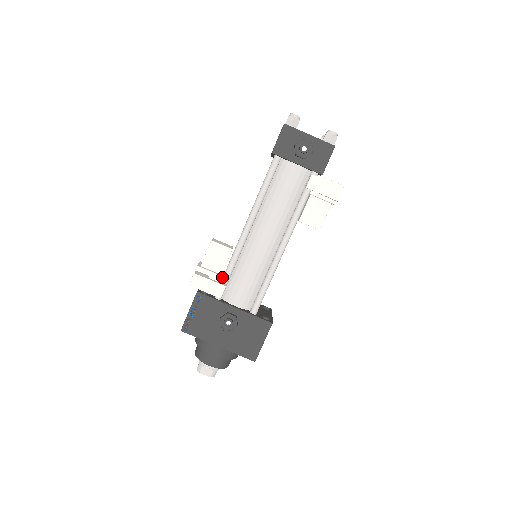
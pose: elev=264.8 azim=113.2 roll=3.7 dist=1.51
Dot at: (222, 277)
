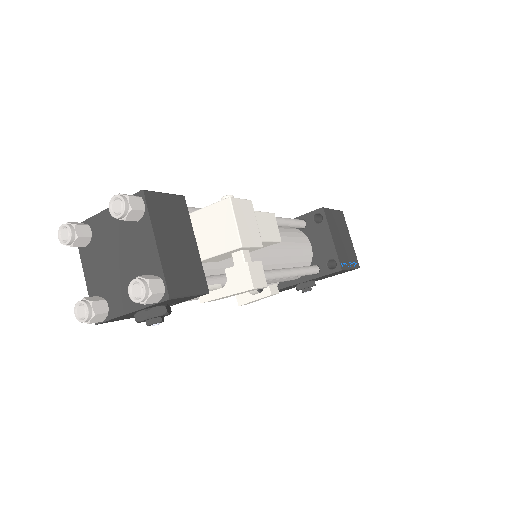
Dot at: occluded
